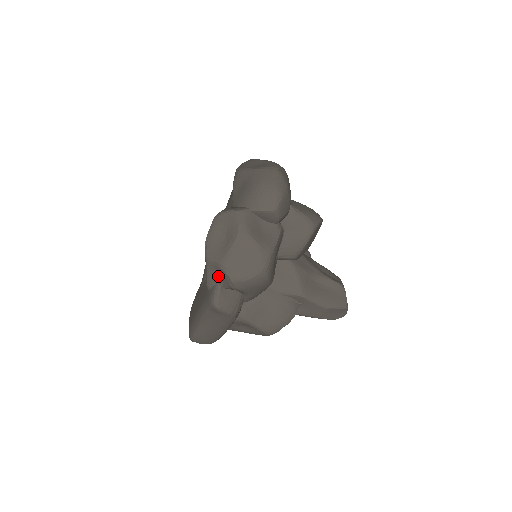
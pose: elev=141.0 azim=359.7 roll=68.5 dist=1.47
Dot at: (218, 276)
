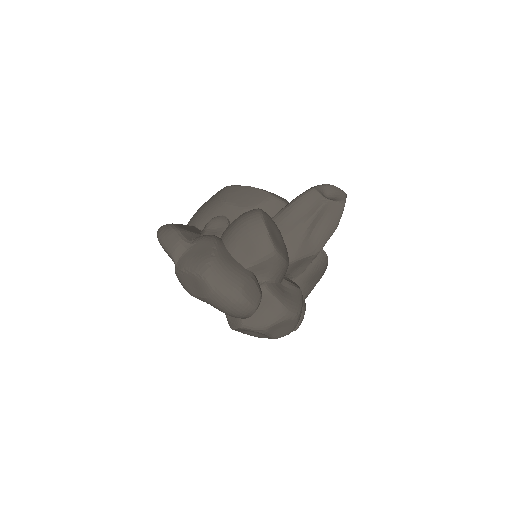
Dot at: occluded
